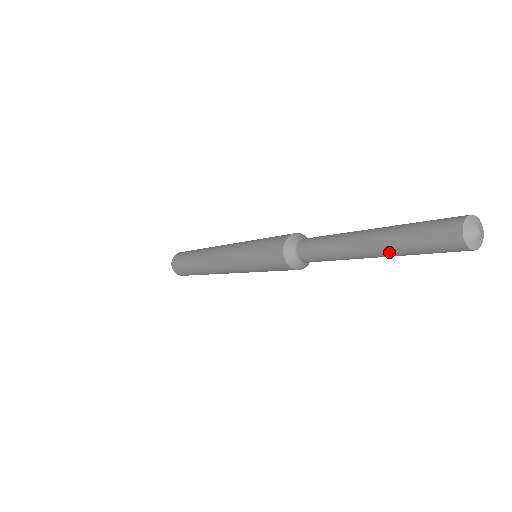
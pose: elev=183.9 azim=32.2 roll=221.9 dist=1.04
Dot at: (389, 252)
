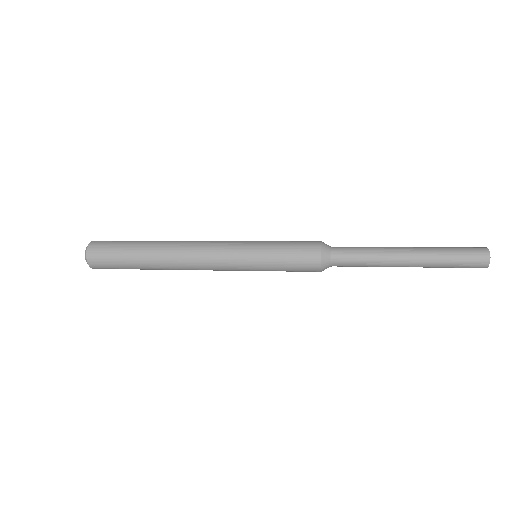
Dot at: (429, 266)
